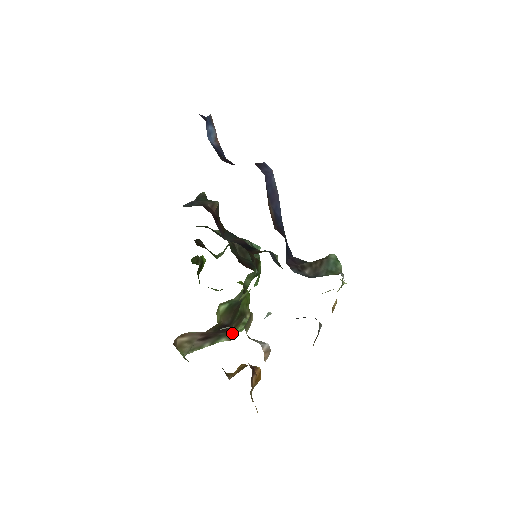
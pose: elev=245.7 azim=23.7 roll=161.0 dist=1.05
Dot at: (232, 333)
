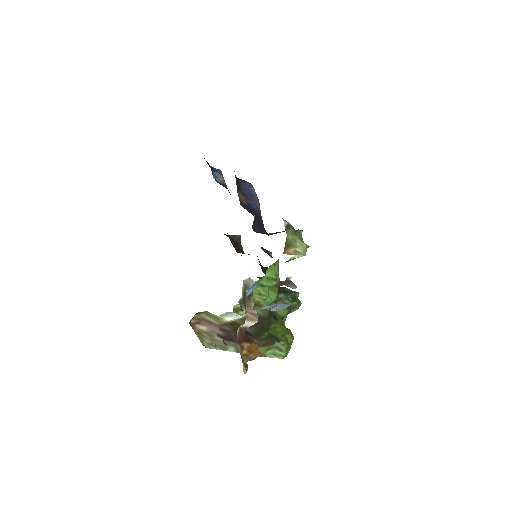
Dot at: (262, 351)
